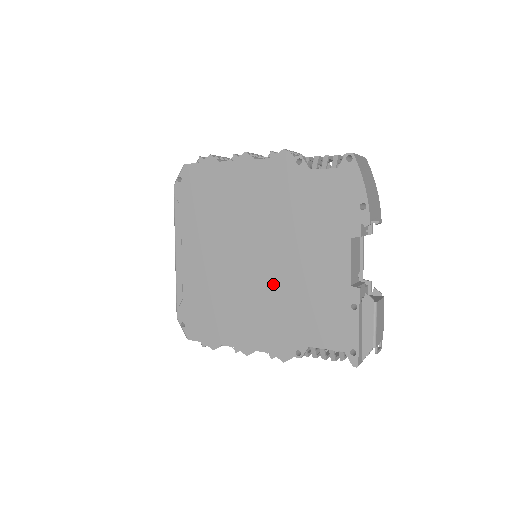
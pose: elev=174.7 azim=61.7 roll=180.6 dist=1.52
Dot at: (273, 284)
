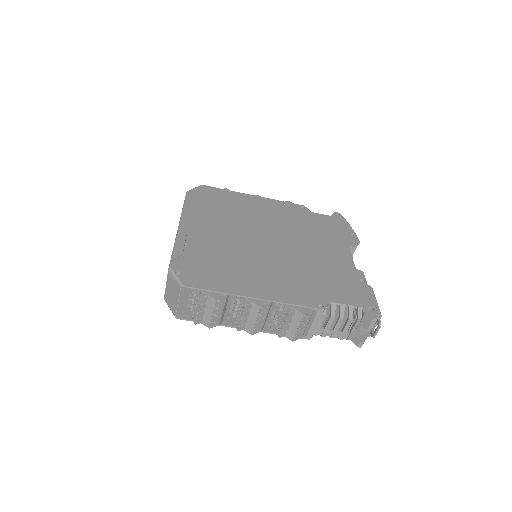
Dot at: (289, 259)
